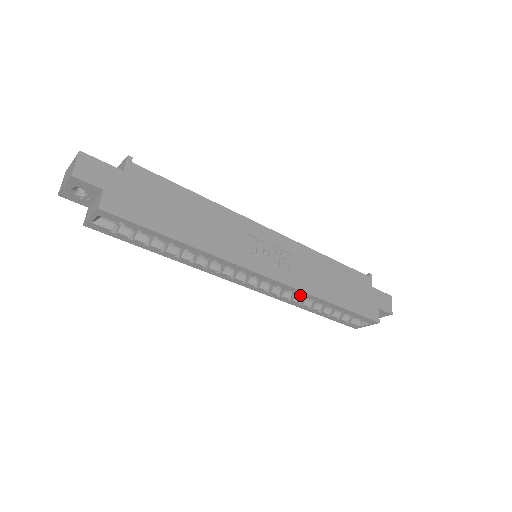
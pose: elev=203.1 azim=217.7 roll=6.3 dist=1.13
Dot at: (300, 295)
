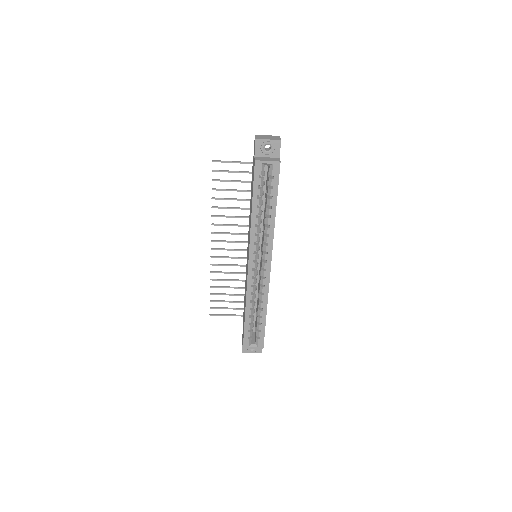
Dot at: (255, 296)
